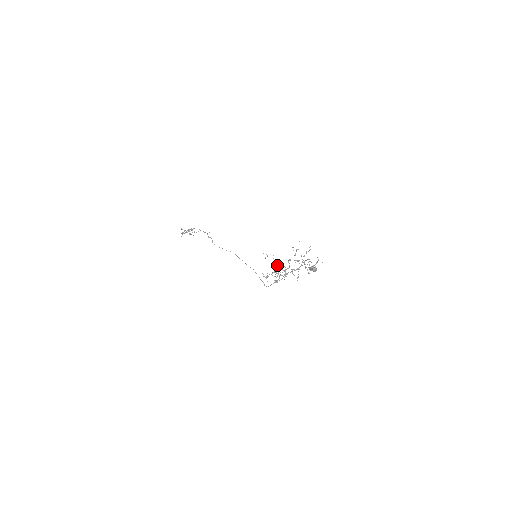
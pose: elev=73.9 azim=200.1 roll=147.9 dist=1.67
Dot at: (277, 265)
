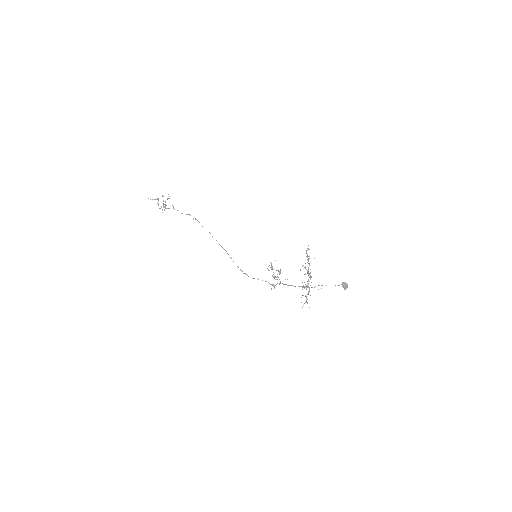
Dot at: occluded
